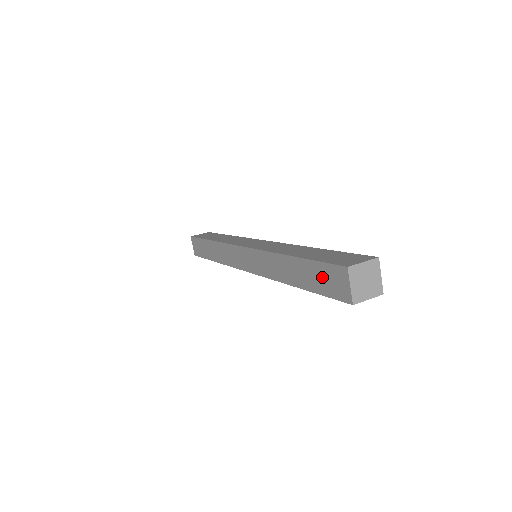
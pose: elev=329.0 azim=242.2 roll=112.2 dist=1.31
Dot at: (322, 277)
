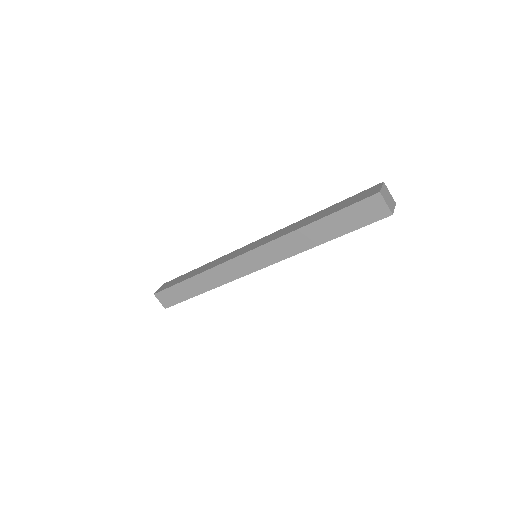
Dot at: (356, 215)
